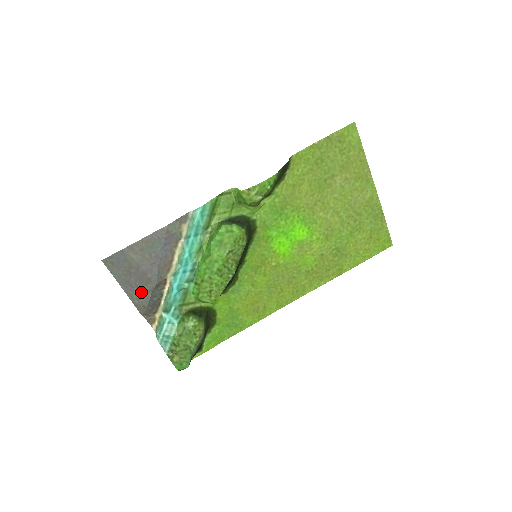
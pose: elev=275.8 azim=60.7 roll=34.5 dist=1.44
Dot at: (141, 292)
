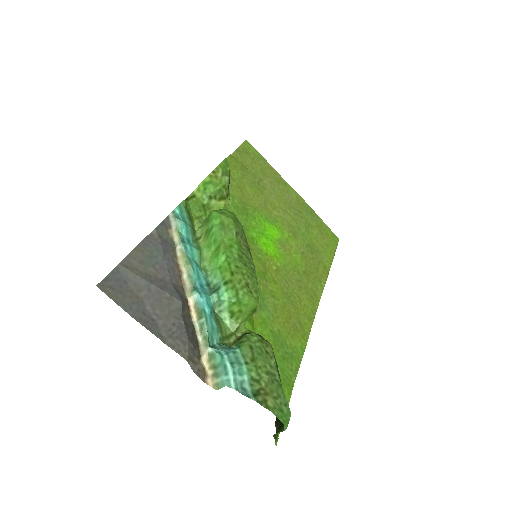
Dot at: (168, 323)
